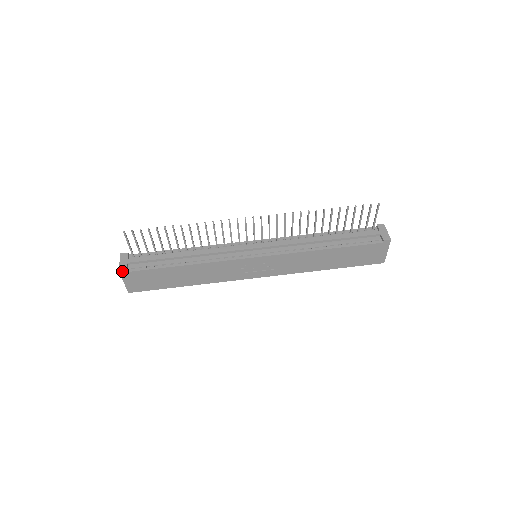
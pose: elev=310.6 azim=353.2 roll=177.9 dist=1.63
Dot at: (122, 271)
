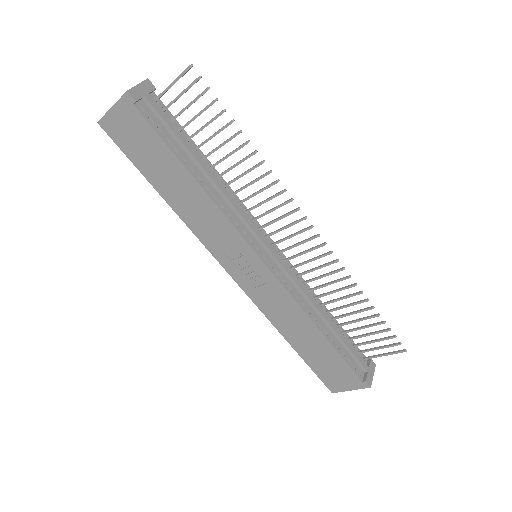
Dot at: (130, 96)
